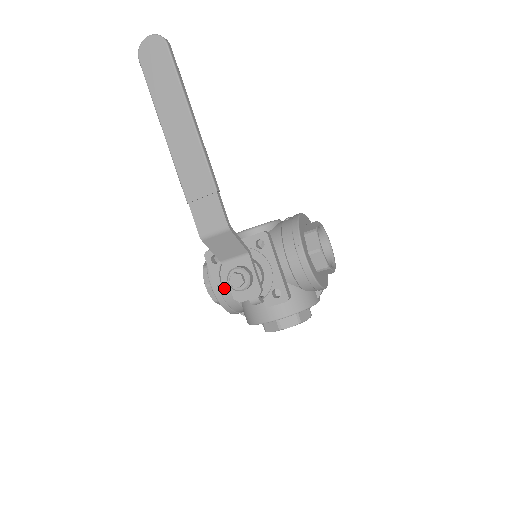
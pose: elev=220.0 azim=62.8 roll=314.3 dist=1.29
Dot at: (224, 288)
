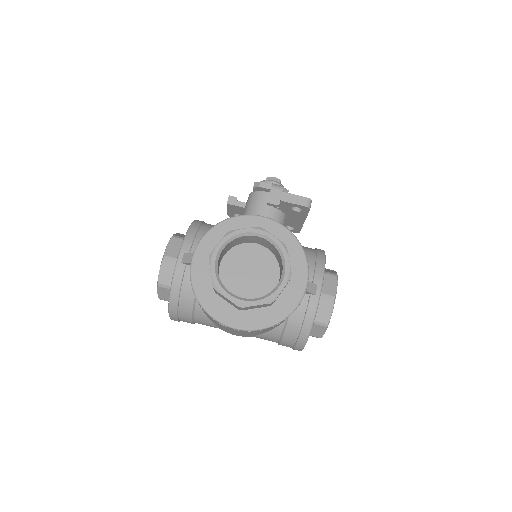
Dot at: occluded
